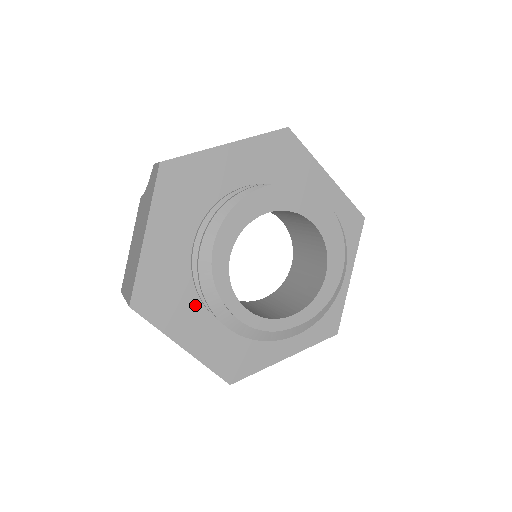
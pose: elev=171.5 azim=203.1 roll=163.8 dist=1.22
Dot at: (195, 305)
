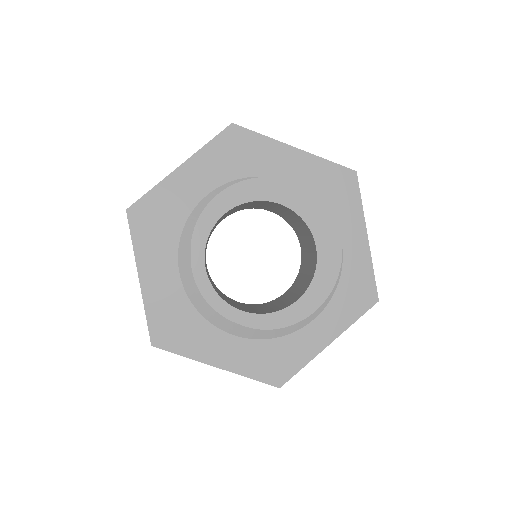
Dot at: (175, 251)
